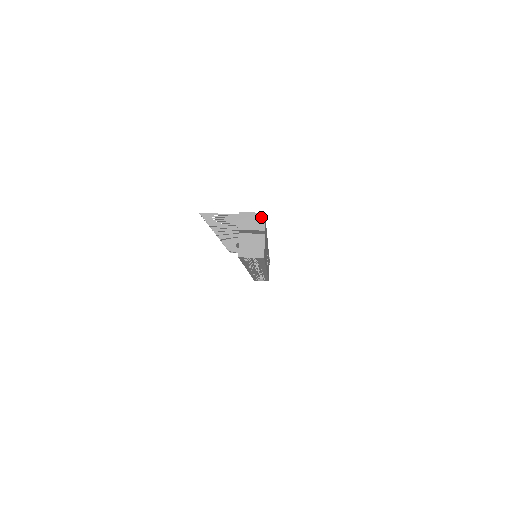
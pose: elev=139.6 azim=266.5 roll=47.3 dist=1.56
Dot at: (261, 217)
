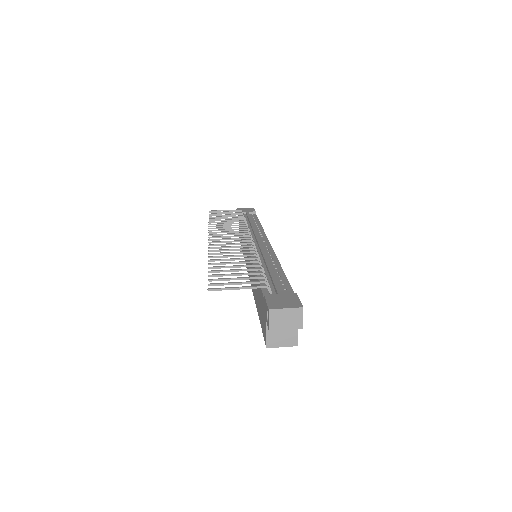
Dot at: (298, 313)
